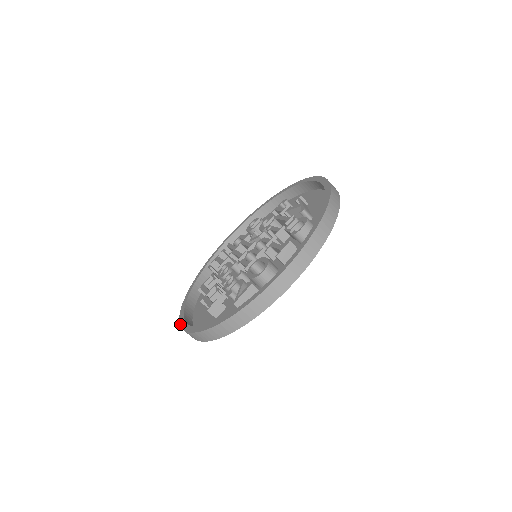
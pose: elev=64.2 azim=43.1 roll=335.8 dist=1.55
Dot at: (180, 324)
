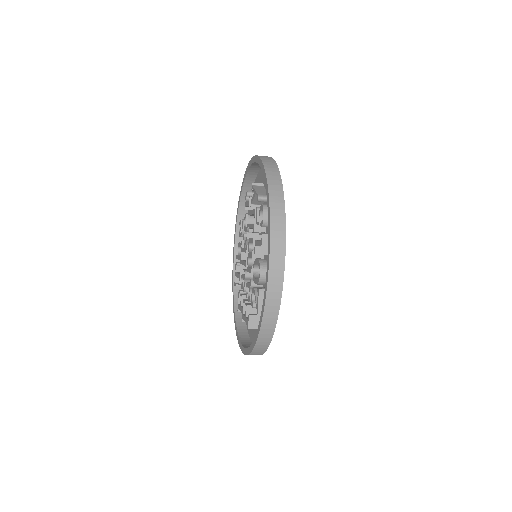
Dot at: occluded
